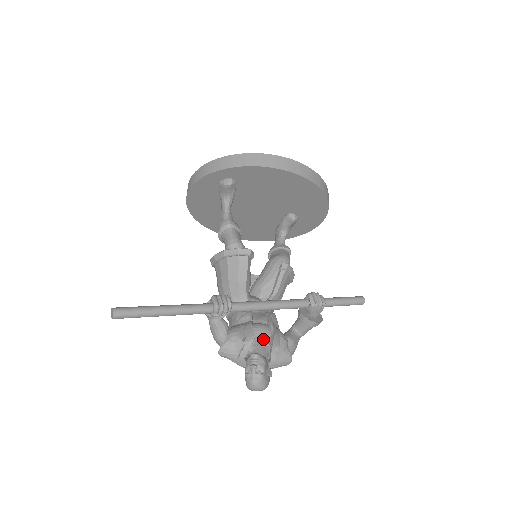
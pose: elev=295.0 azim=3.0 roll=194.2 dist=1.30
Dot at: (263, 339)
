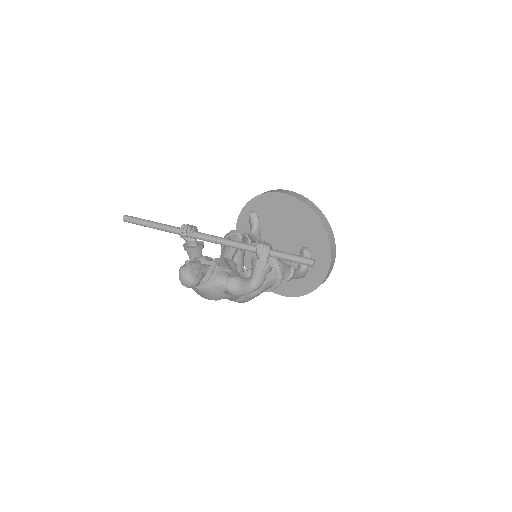
Dot at: occluded
